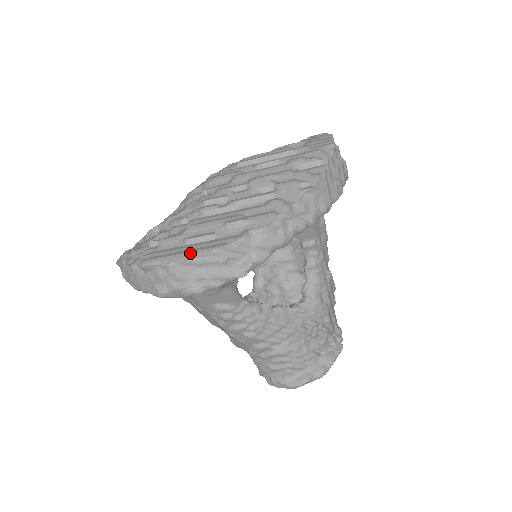
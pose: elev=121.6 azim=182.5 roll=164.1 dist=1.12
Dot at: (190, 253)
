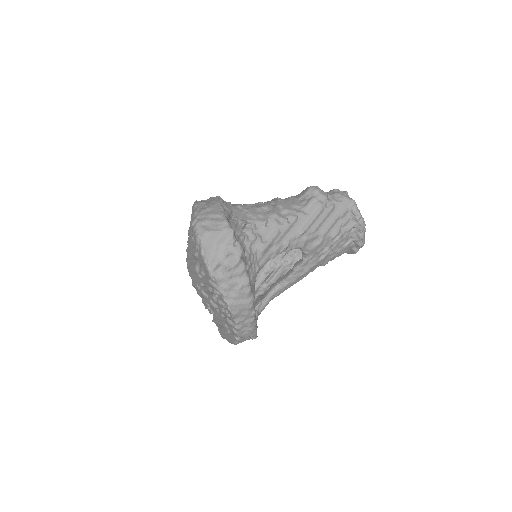
Dot at: (229, 341)
